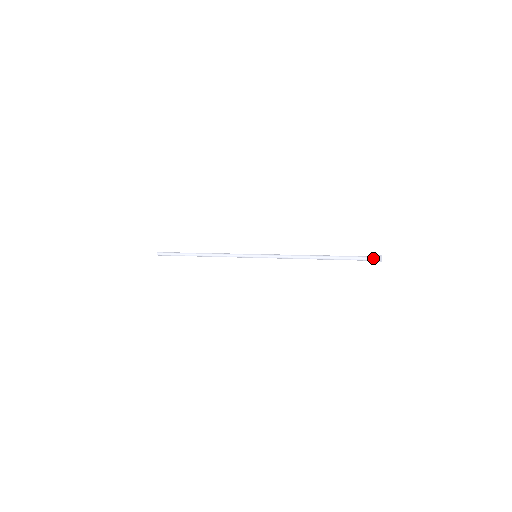
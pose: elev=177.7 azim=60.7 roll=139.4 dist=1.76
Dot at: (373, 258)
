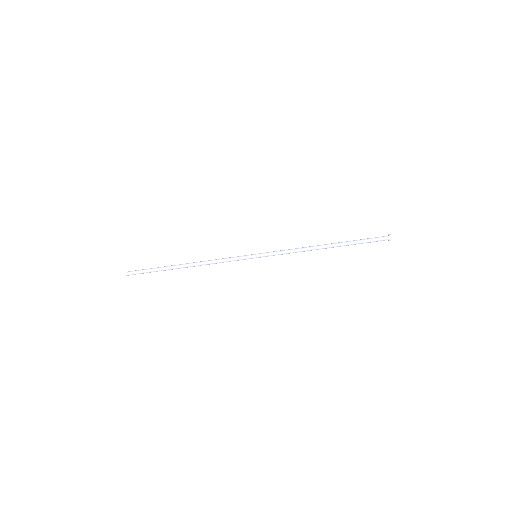
Dot at: (383, 236)
